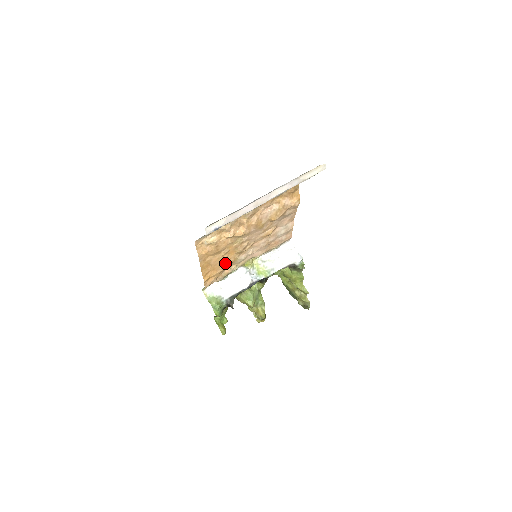
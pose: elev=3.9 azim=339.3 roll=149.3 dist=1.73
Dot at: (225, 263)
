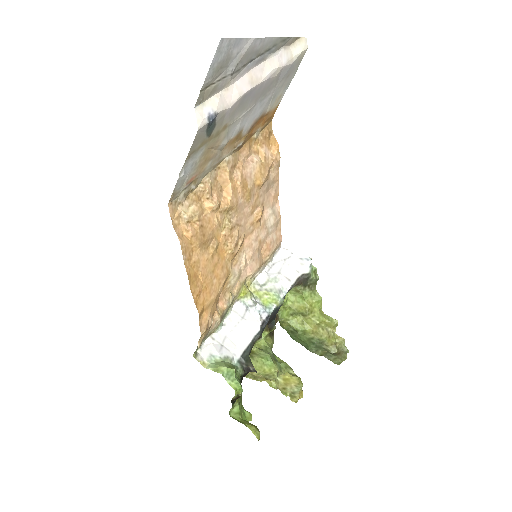
Dot at: (217, 277)
